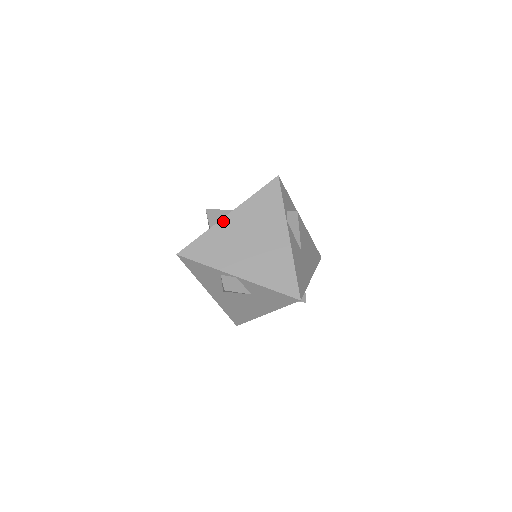
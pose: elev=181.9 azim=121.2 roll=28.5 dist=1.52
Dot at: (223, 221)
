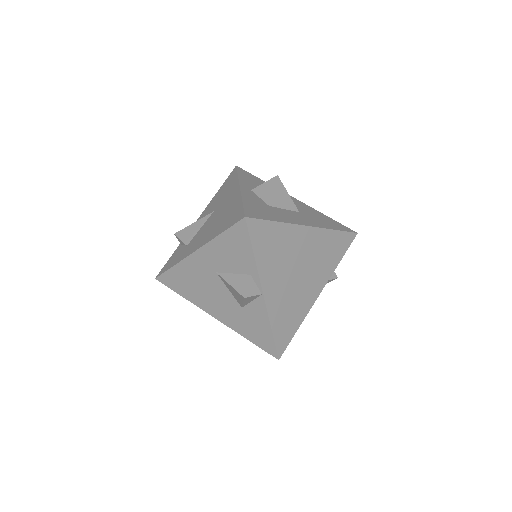
Dot at: (301, 228)
